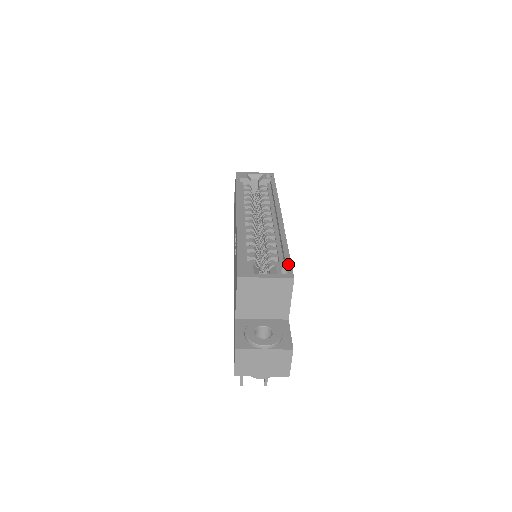
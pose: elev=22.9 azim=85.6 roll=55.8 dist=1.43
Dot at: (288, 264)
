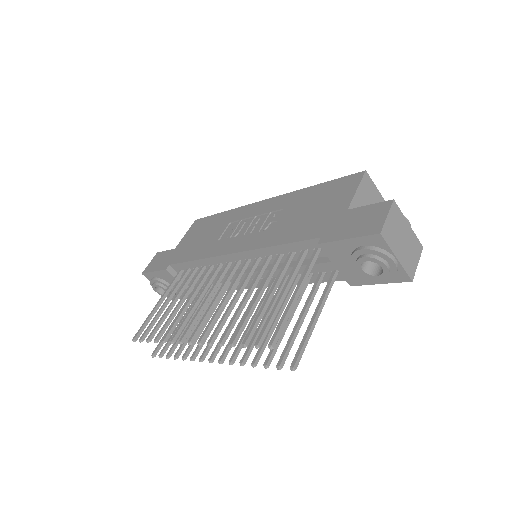
Dot at: occluded
